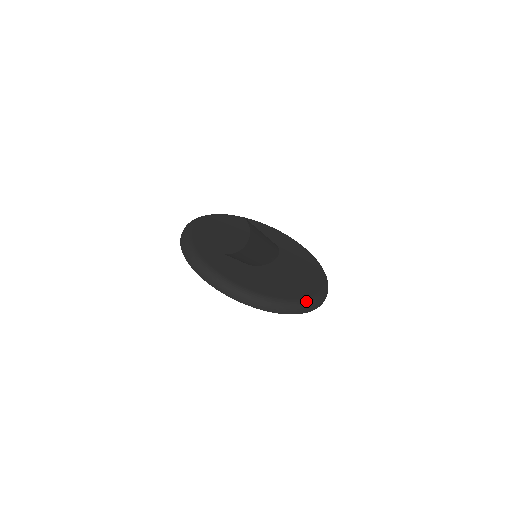
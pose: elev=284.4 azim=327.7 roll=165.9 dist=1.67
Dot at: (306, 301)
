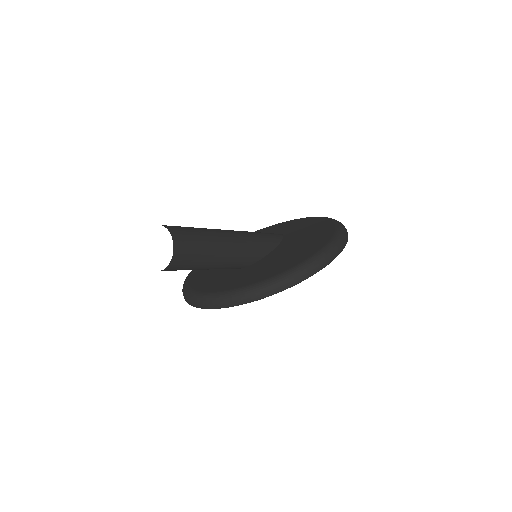
Dot at: (310, 259)
